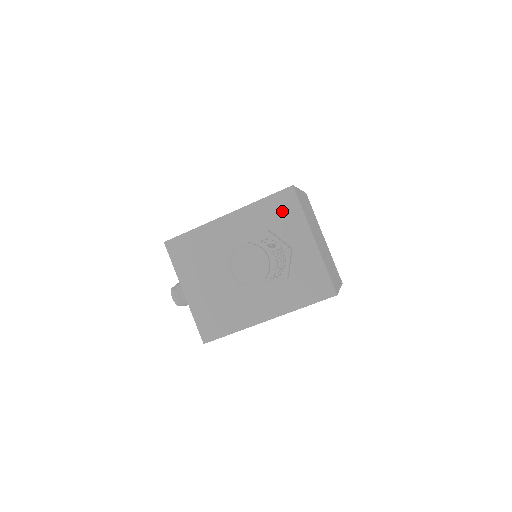
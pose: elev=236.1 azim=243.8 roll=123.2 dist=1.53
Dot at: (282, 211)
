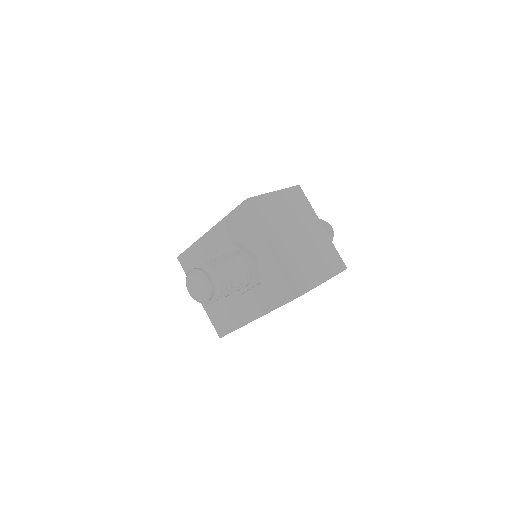
Dot at: (245, 223)
